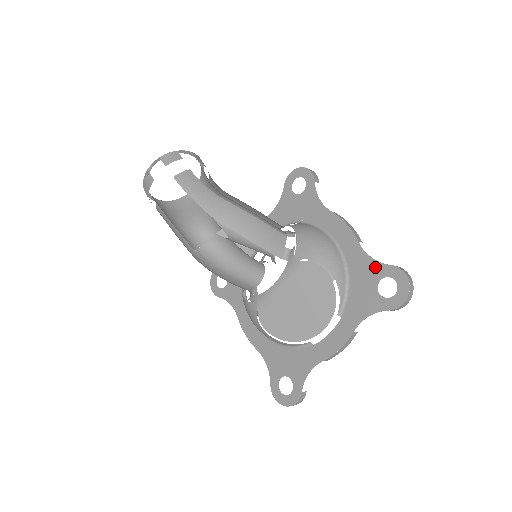
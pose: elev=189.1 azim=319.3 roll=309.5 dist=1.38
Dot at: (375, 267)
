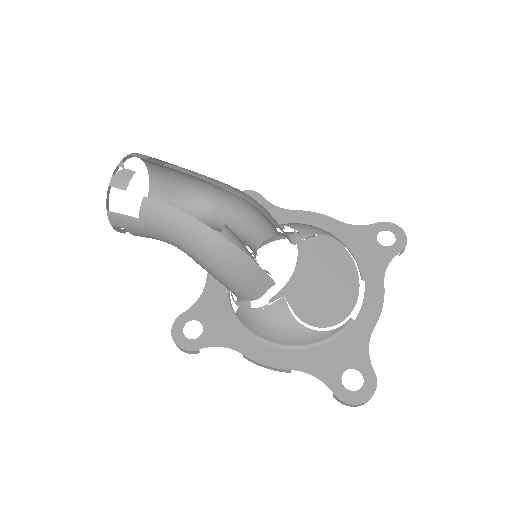
Dot at: (365, 230)
